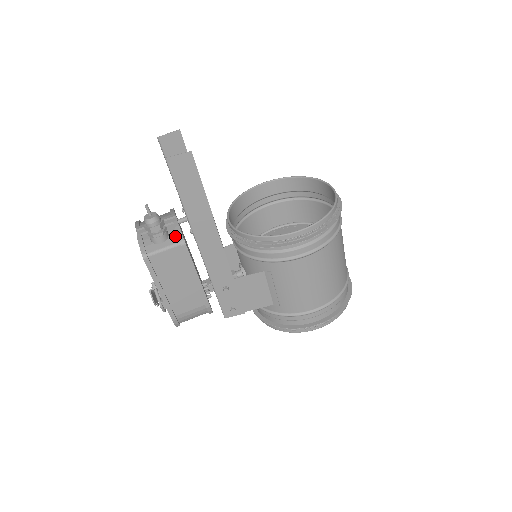
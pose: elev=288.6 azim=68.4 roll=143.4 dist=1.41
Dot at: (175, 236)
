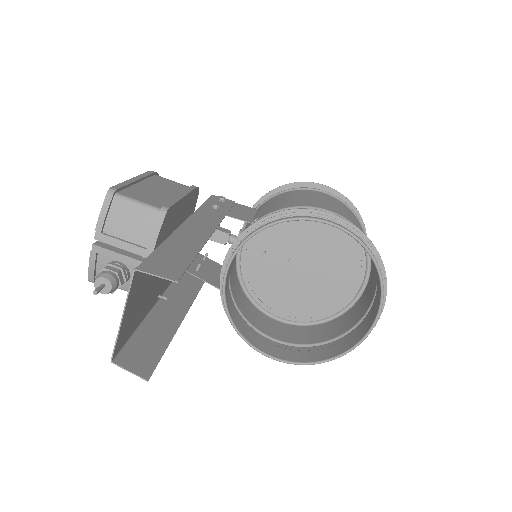
Dot at: occluded
